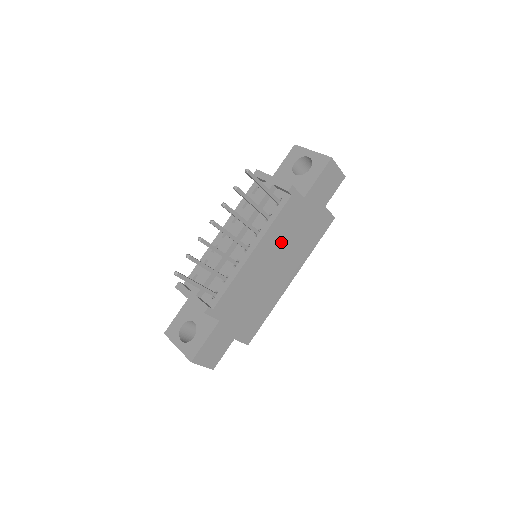
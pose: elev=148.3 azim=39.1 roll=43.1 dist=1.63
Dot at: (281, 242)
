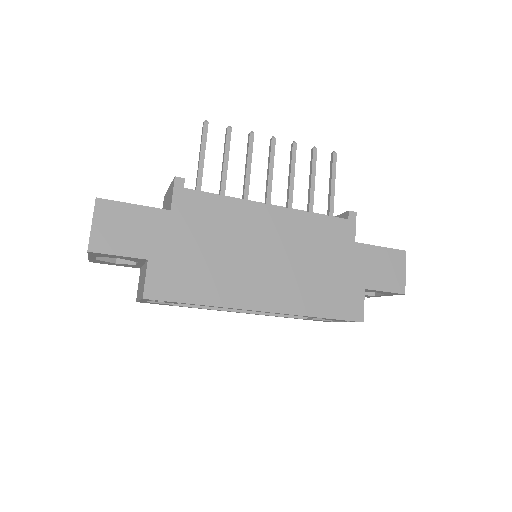
Dot at: (299, 245)
